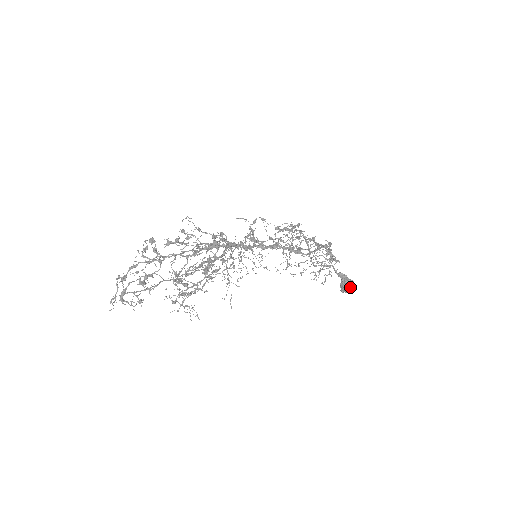
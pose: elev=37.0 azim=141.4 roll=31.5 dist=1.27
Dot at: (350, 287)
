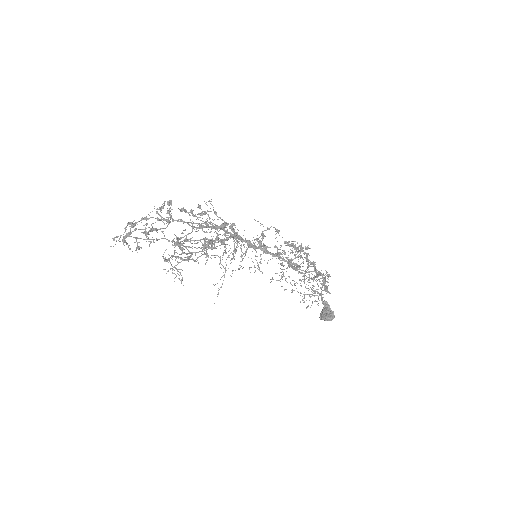
Dot at: (329, 316)
